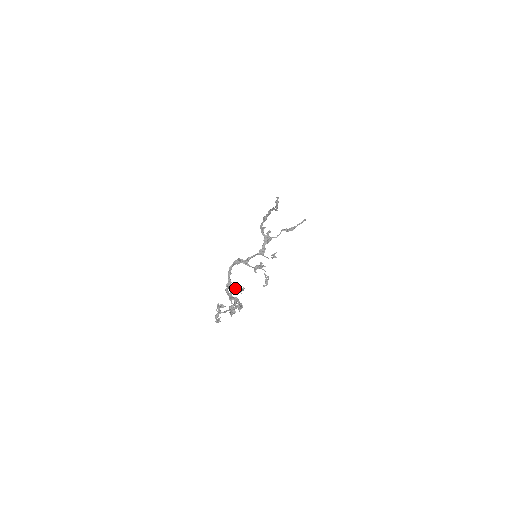
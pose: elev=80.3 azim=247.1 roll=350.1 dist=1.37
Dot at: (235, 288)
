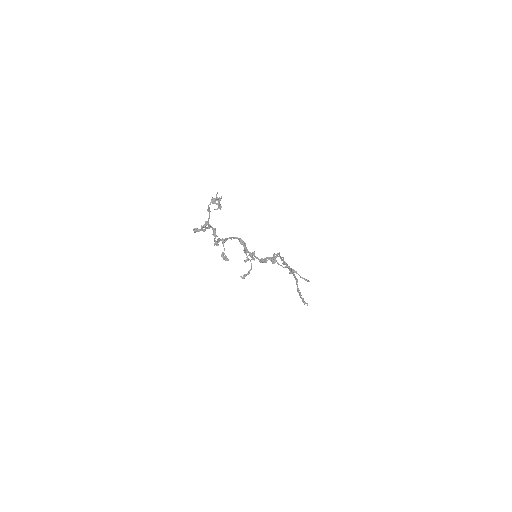
Dot at: occluded
